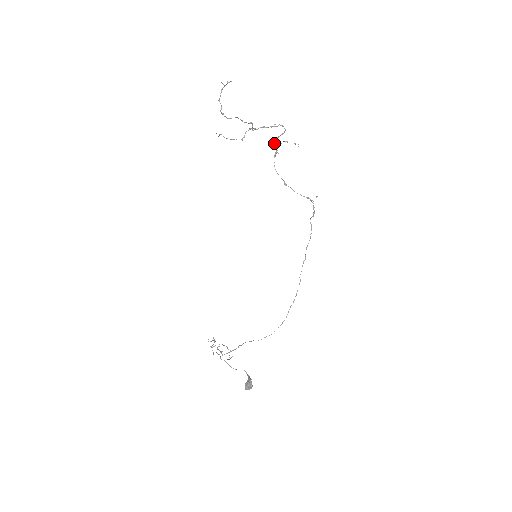
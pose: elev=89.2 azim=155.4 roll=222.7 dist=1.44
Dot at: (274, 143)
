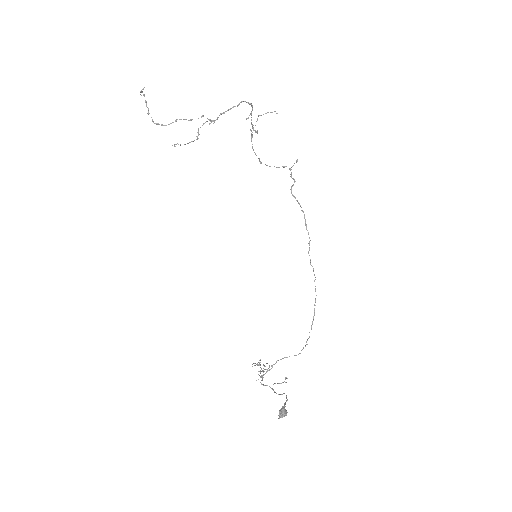
Dot at: occluded
